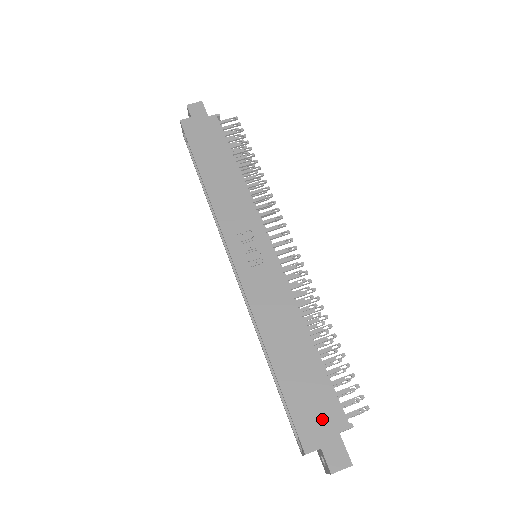
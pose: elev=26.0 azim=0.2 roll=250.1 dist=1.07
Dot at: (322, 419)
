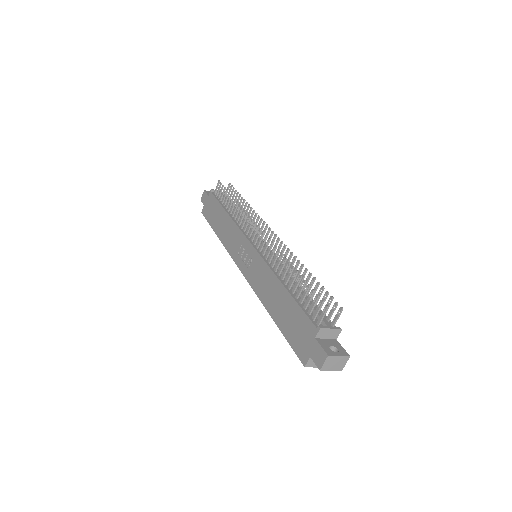
Dot at: (304, 336)
